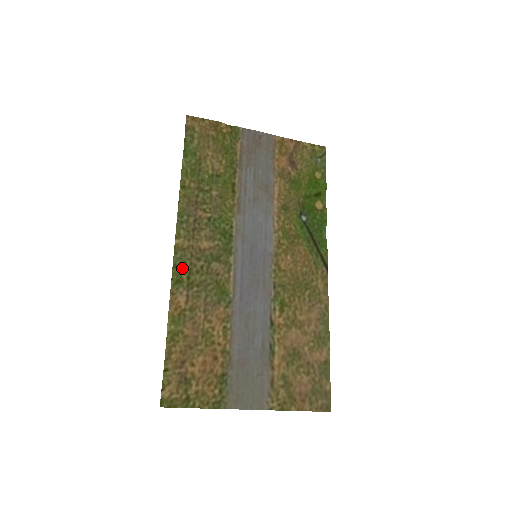
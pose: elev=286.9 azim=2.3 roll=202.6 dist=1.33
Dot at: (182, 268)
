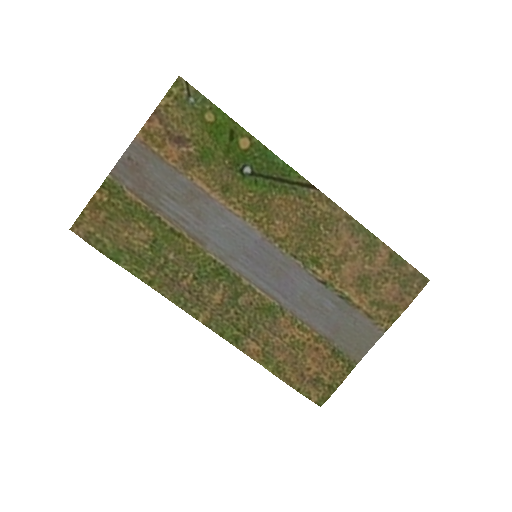
Dot at: (227, 330)
